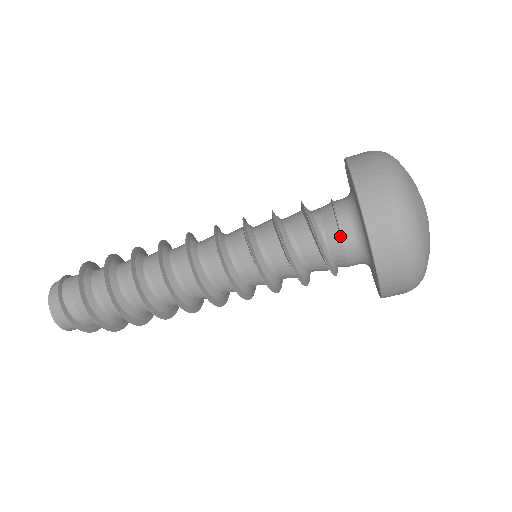
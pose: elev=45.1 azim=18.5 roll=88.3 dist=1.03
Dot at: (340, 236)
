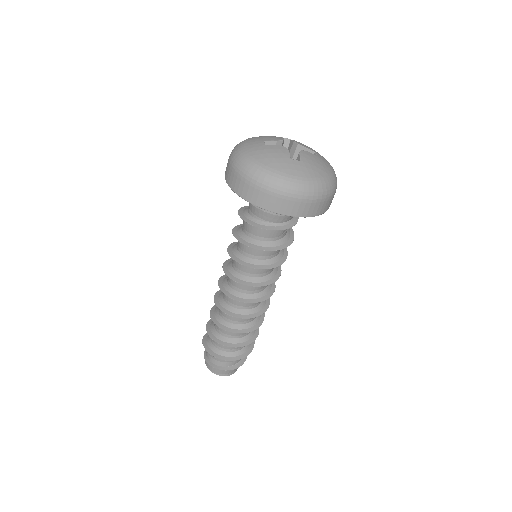
Dot at: (260, 210)
